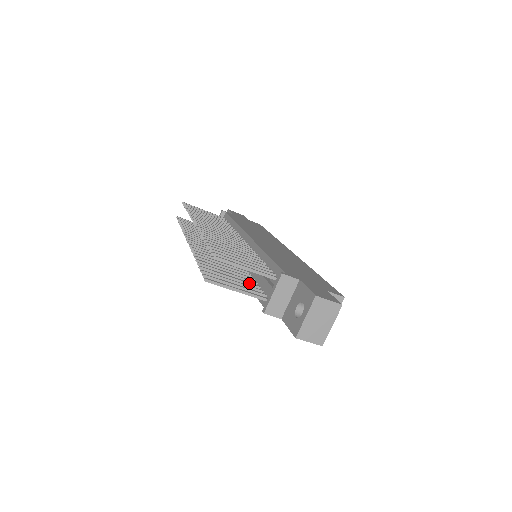
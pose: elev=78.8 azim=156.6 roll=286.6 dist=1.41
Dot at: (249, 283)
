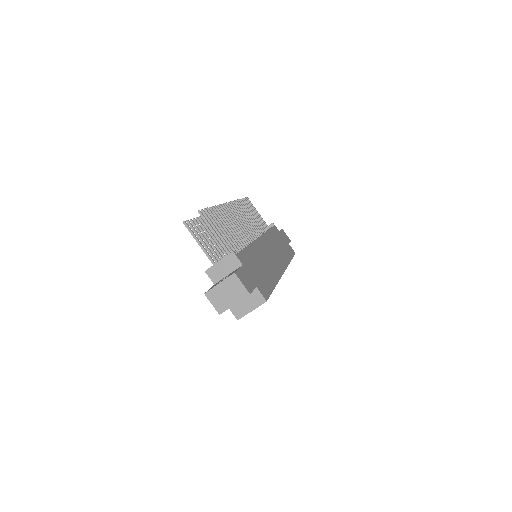
Dot at: (219, 254)
